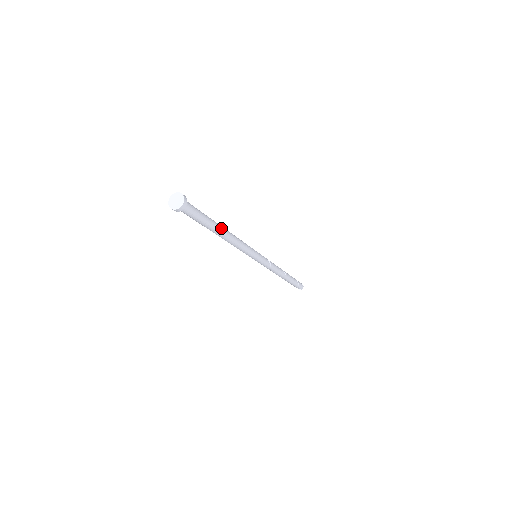
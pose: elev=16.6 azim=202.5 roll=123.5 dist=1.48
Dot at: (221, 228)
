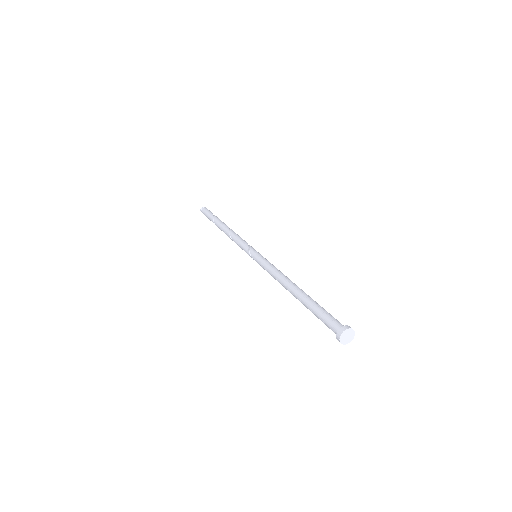
Dot at: occluded
